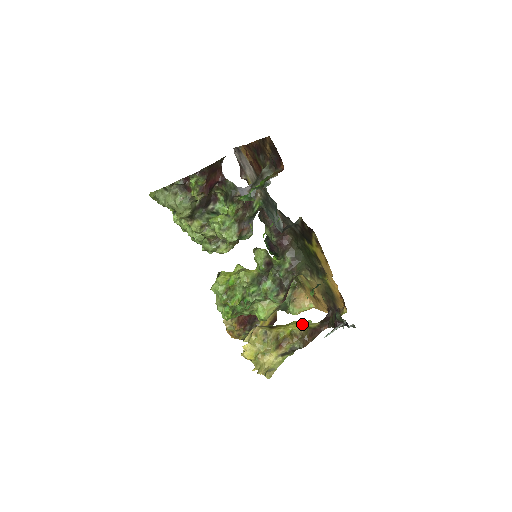
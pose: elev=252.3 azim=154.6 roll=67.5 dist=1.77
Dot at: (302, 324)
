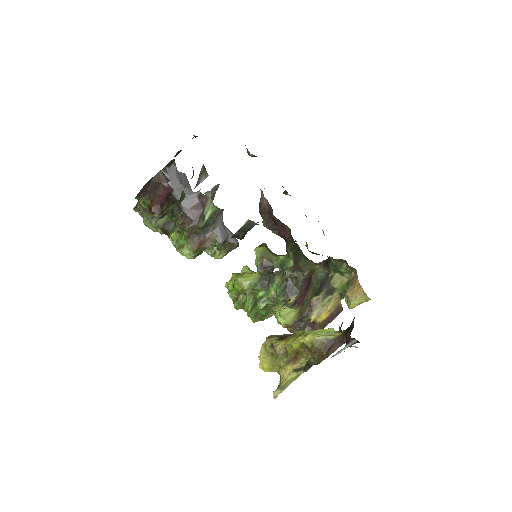
Dot at: (313, 336)
